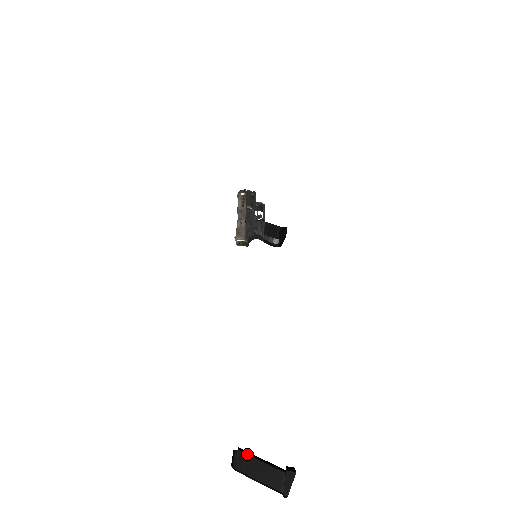
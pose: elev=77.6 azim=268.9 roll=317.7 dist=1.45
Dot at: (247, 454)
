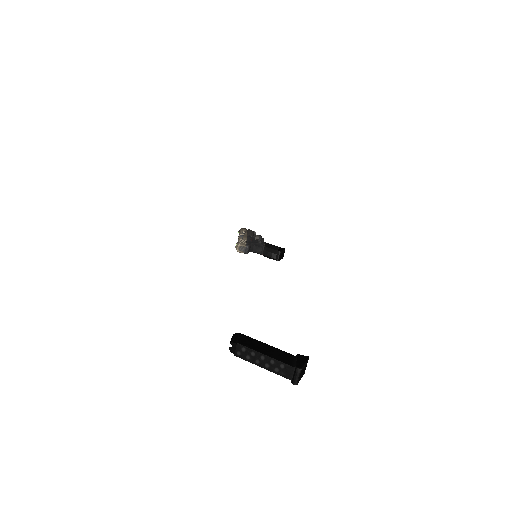
Dot at: (250, 337)
